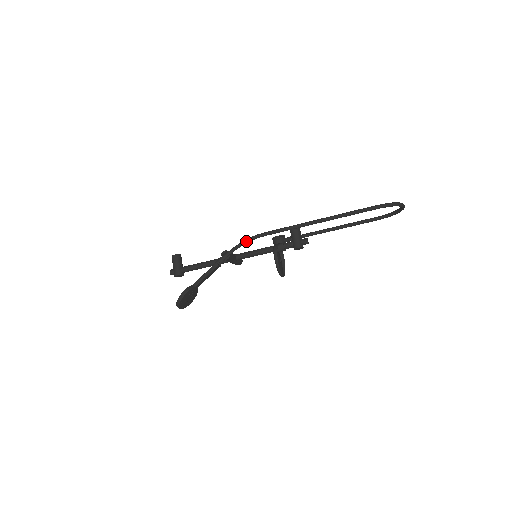
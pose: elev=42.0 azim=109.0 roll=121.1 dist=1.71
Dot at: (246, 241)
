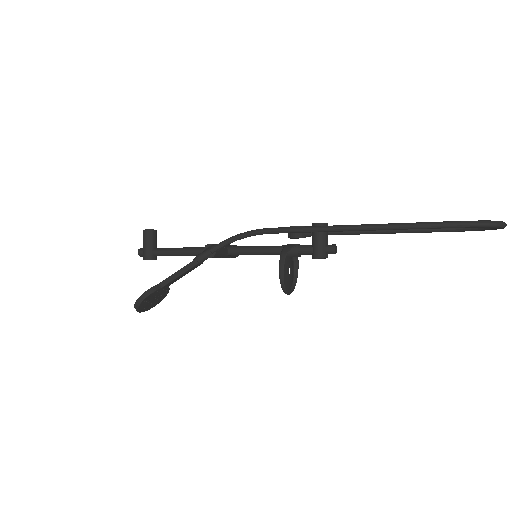
Dot at: (242, 236)
